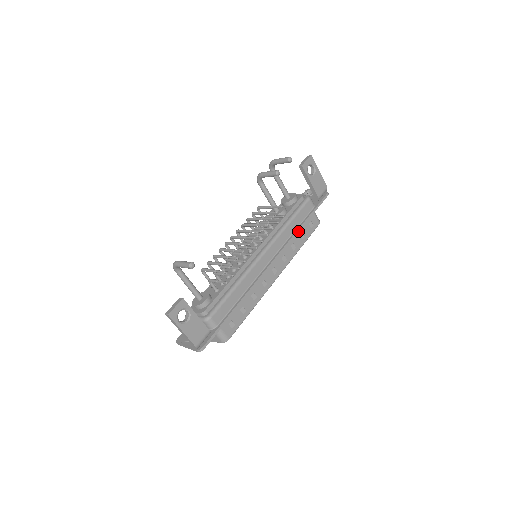
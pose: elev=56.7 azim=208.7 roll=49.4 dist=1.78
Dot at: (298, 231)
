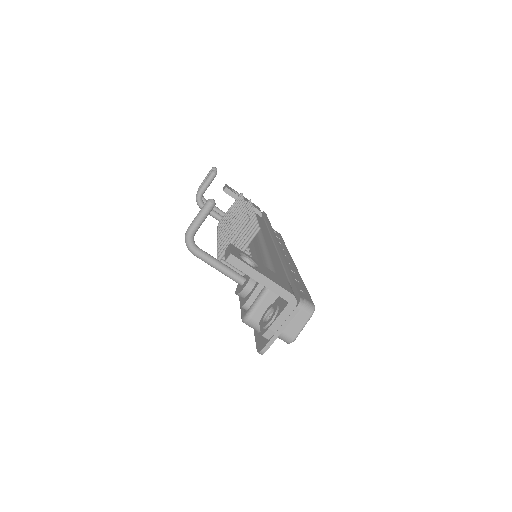
Dot at: occluded
